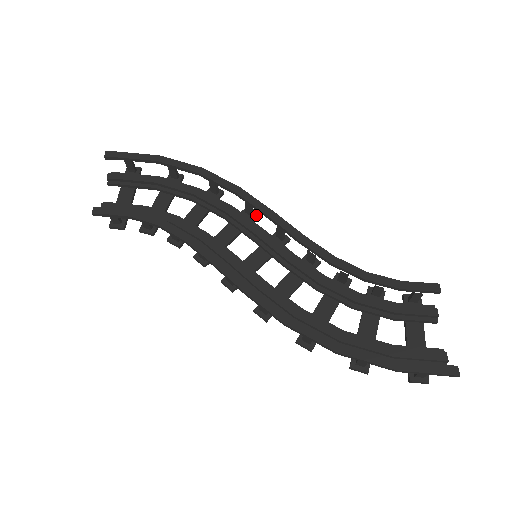
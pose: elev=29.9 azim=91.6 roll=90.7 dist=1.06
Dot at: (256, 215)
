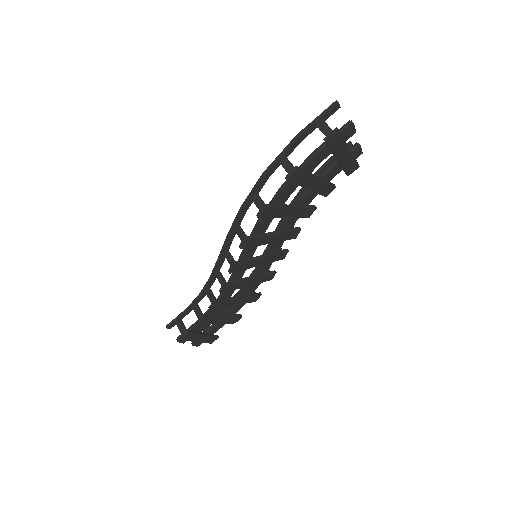
Dot at: (273, 271)
